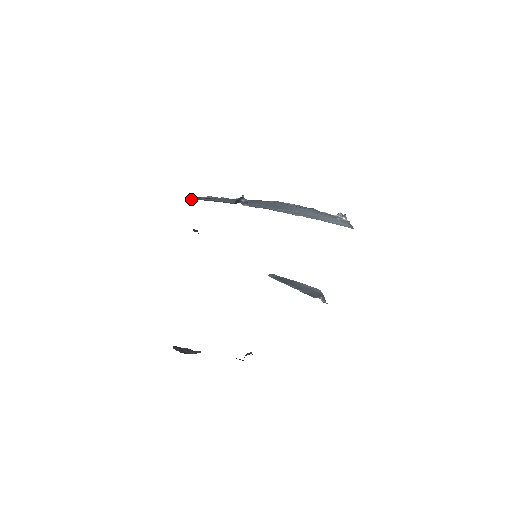
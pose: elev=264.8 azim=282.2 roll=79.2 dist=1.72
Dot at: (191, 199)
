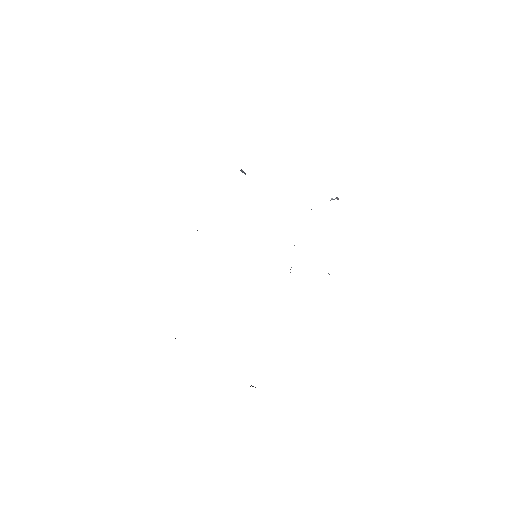
Dot at: occluded
